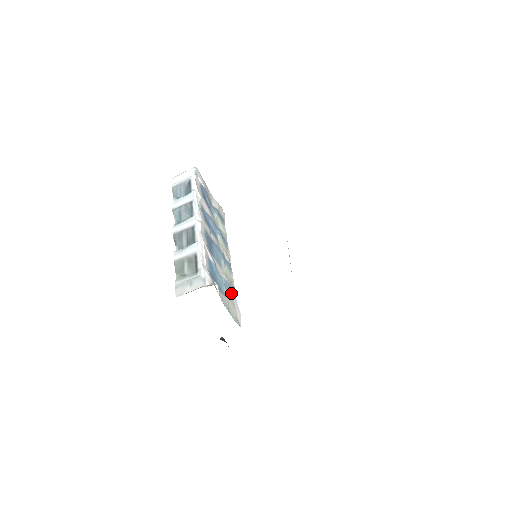
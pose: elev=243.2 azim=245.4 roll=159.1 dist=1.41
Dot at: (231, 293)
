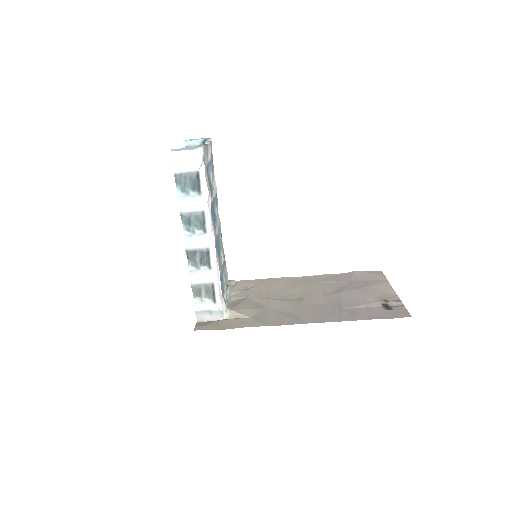
Dot at: (224, 265)
